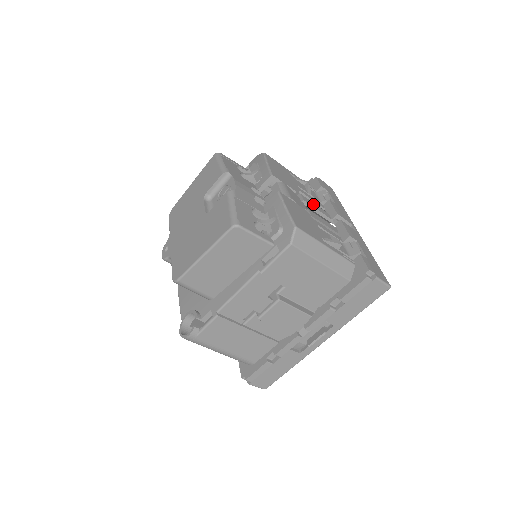
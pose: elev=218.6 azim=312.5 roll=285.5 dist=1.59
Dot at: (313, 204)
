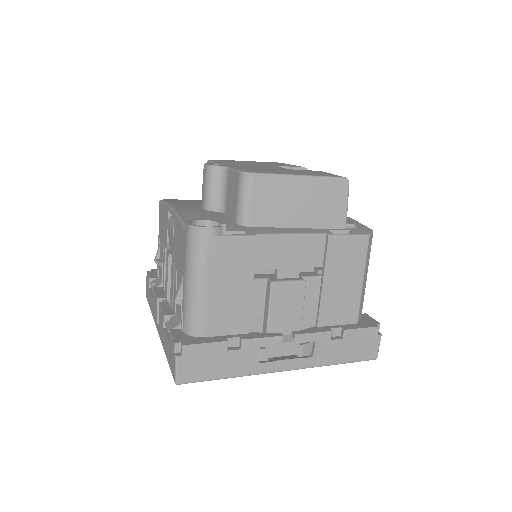
Dot at: occluded
